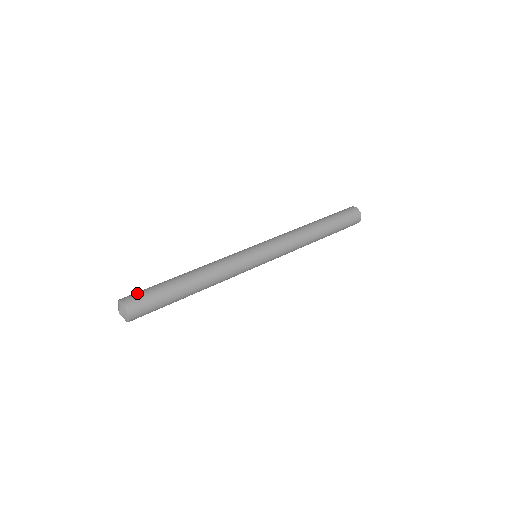
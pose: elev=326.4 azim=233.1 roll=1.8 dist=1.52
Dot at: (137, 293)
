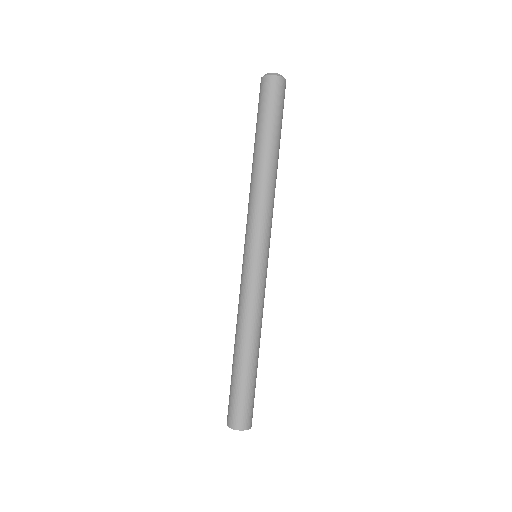
Dot at: (233, 410)
